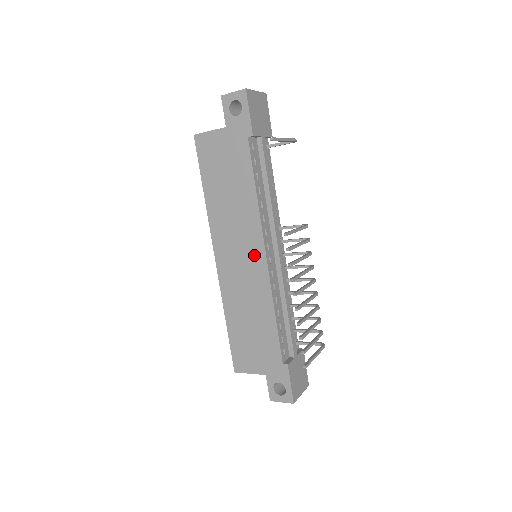
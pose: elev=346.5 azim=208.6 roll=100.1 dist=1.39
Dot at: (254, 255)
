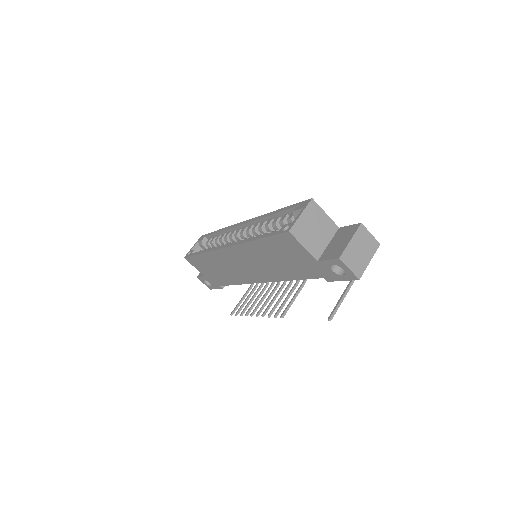
Dot at: (254, 275)
